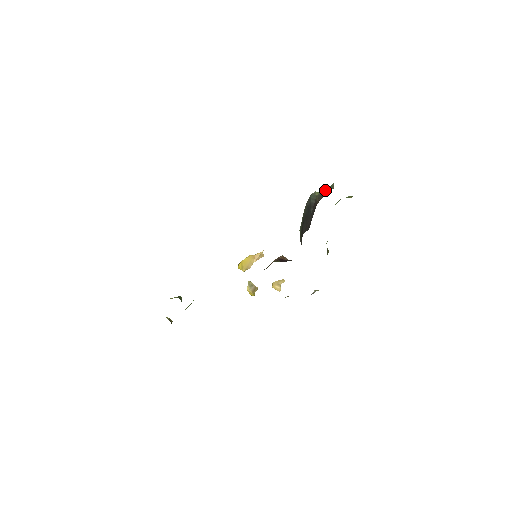
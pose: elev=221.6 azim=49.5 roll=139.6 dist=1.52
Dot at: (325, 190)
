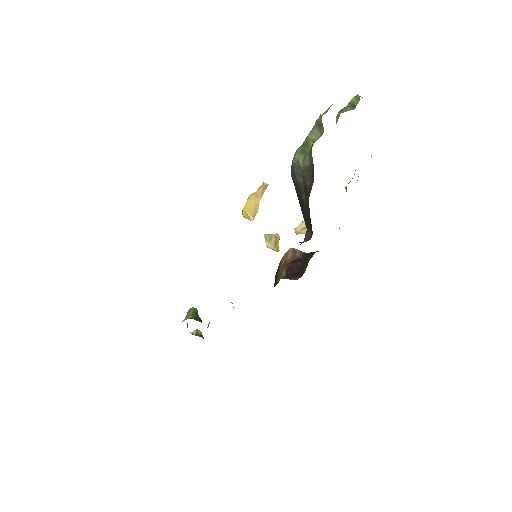
Dot at: (311, 160)
